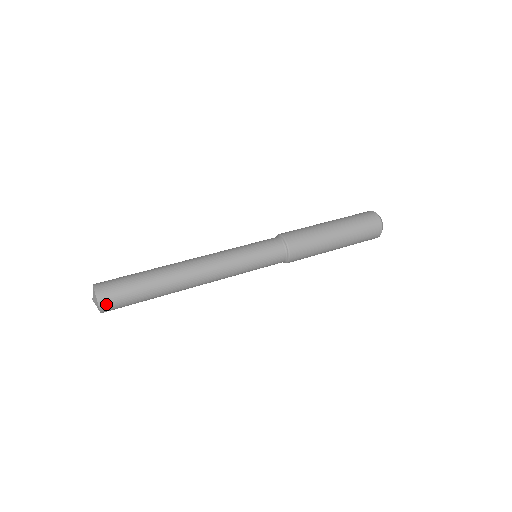
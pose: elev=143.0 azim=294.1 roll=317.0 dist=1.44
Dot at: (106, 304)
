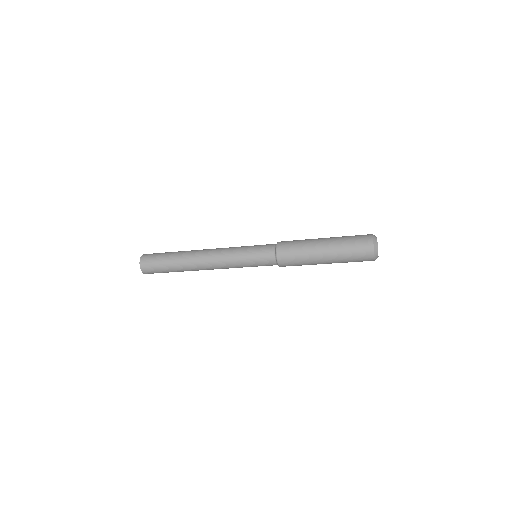
Dot at: (147, 254)
